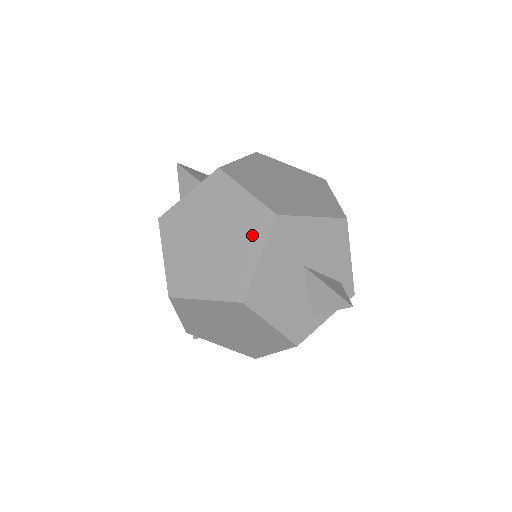
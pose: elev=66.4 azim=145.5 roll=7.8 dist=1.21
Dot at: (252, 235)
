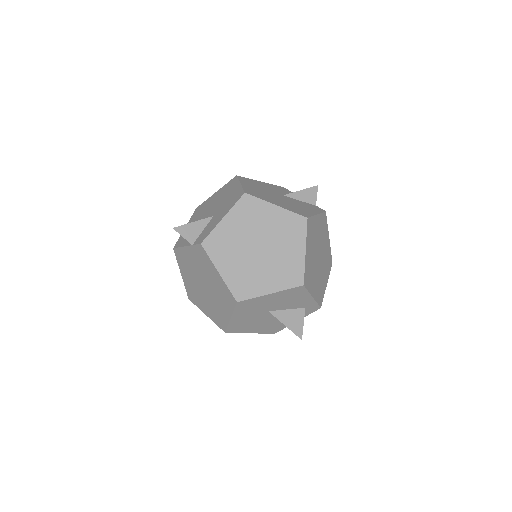
Dot at: (225, 302)
